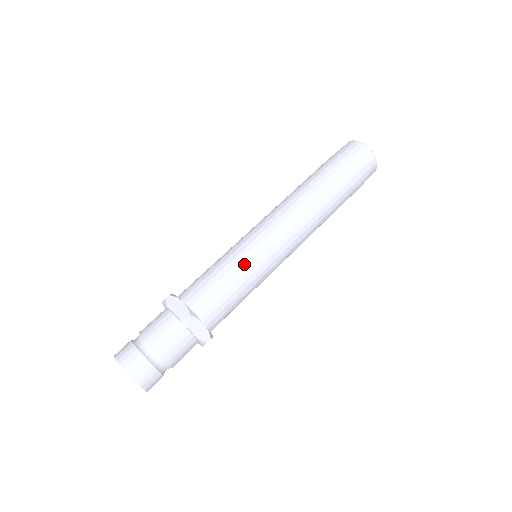
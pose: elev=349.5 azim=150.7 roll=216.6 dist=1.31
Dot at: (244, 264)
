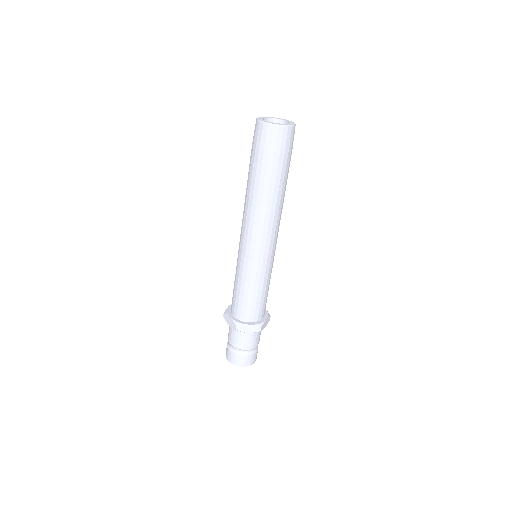
Dot at: (245, 277)
